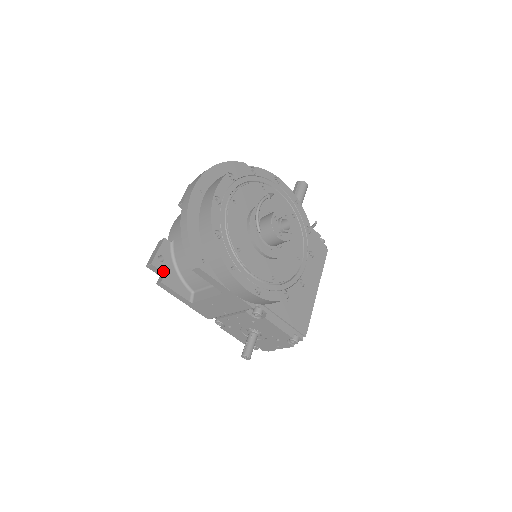
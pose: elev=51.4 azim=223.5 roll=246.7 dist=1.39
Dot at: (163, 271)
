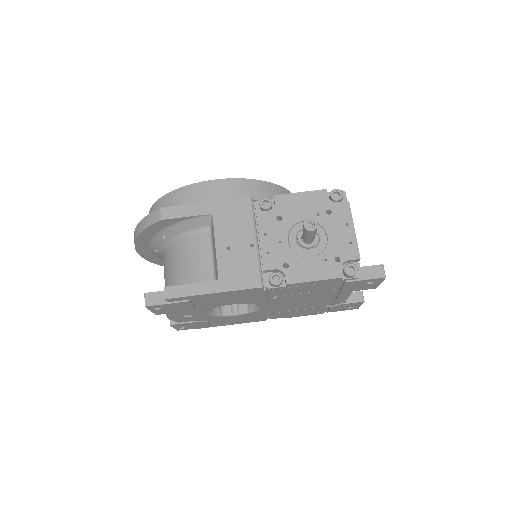
Dot at: occluded
